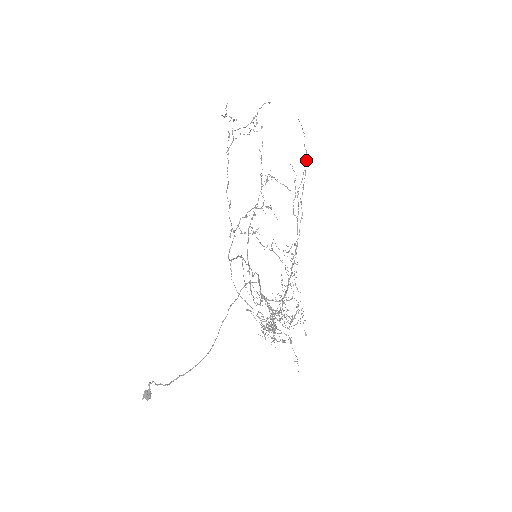
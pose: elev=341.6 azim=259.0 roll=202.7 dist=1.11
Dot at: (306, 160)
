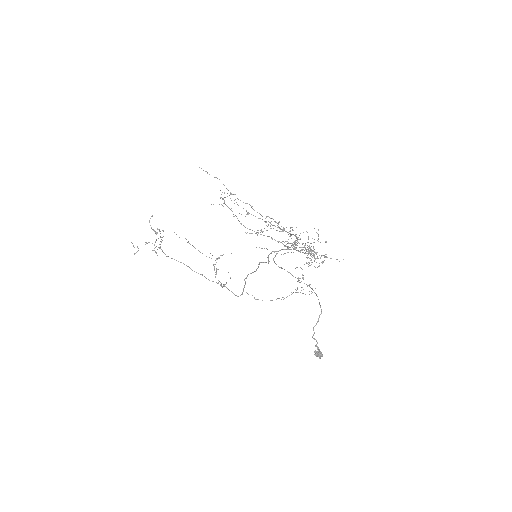
Dot at: occluded
